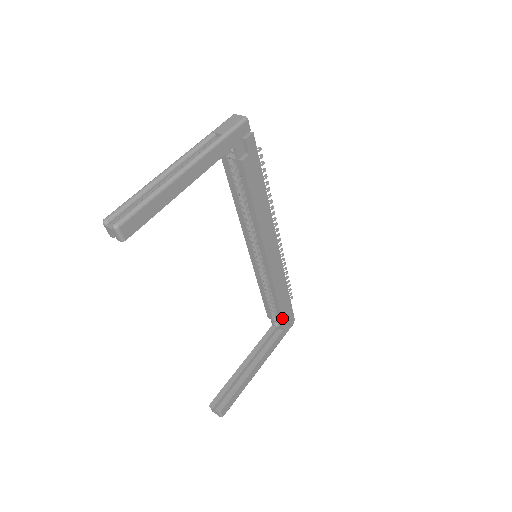
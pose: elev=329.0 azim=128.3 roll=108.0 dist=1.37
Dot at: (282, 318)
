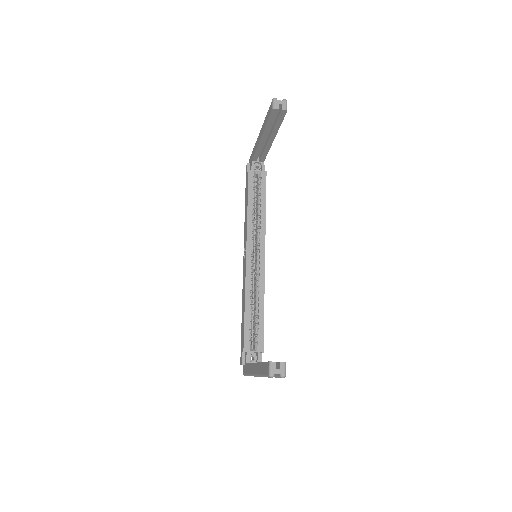
Dot at: (263, 340)
